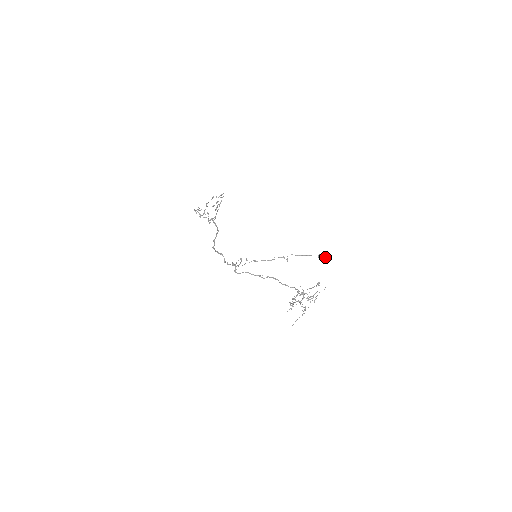
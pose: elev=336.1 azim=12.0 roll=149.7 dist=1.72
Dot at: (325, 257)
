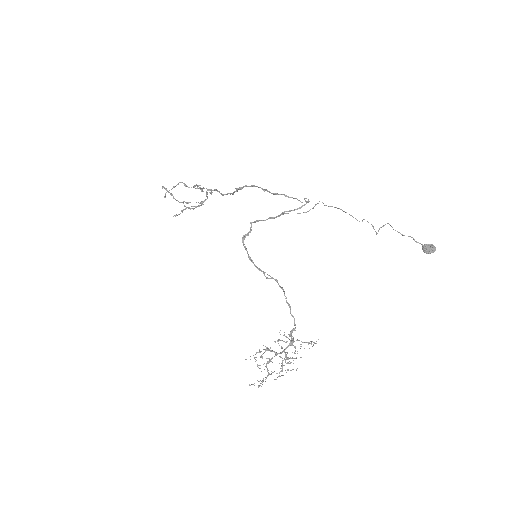
Dot at: (435, 248)
